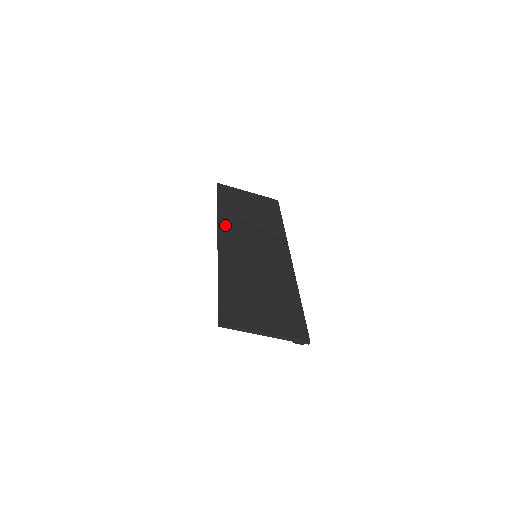
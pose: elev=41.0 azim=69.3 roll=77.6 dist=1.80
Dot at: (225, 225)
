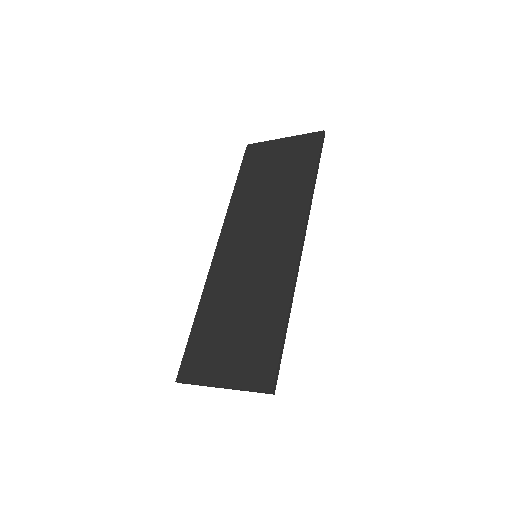
Dot at: (231, 219)
